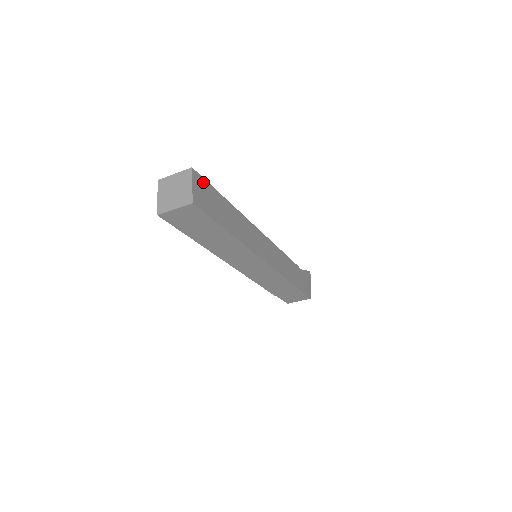
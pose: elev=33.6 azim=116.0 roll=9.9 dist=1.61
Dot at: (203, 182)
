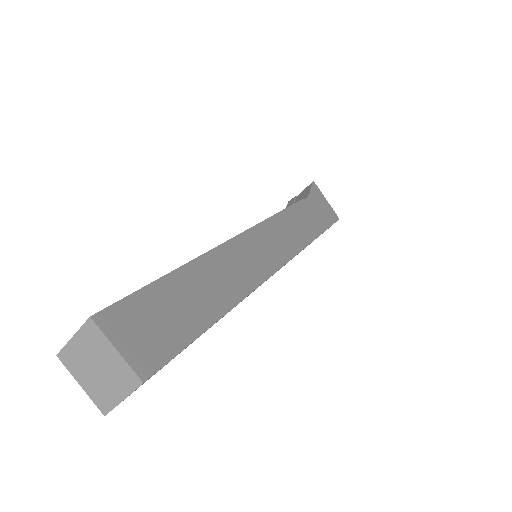
Dot at: (126, 308)
